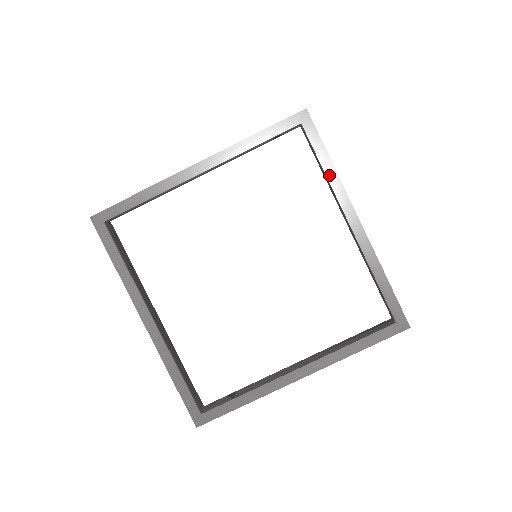
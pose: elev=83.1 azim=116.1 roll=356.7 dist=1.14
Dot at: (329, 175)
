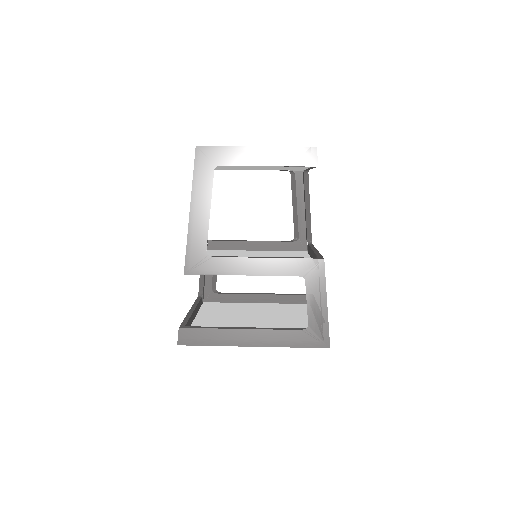
Dot at: occluded
